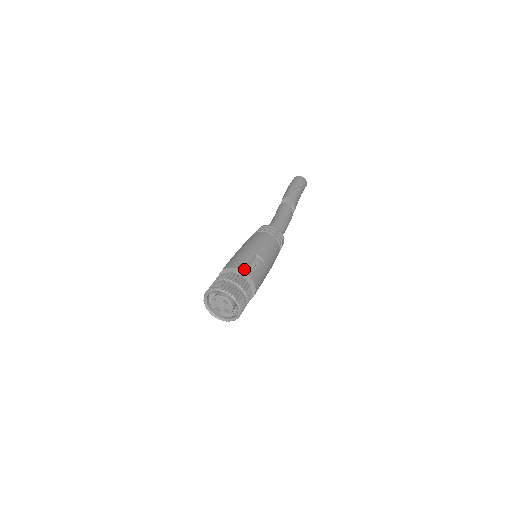
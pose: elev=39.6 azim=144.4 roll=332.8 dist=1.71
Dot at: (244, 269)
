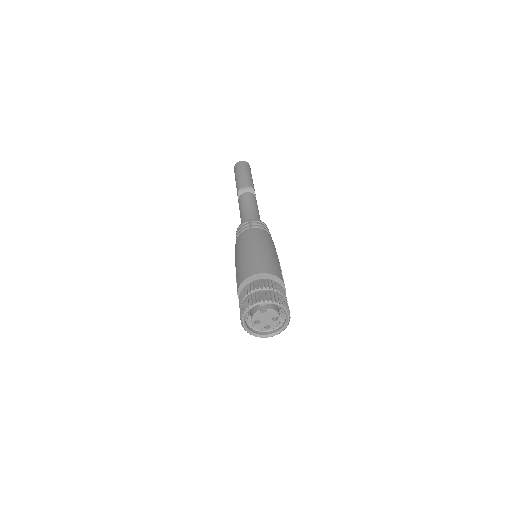
Dot at: (283, 280)
